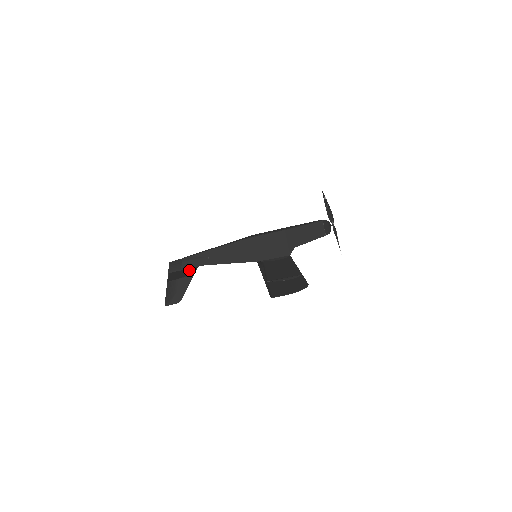
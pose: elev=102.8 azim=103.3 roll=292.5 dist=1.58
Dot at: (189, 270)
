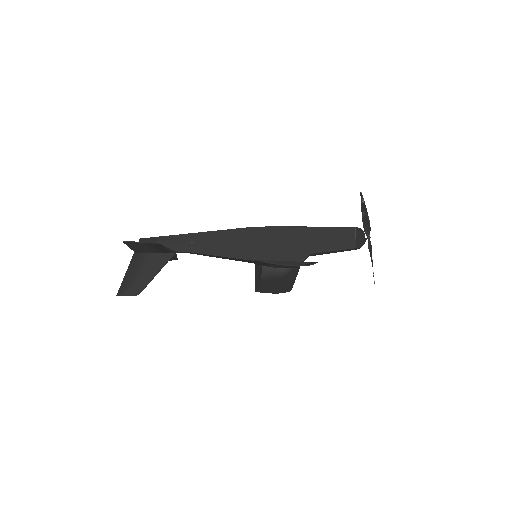
Dot at: (161, 249)
